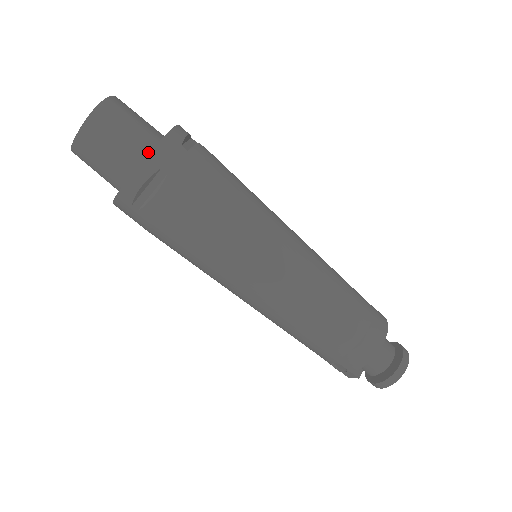
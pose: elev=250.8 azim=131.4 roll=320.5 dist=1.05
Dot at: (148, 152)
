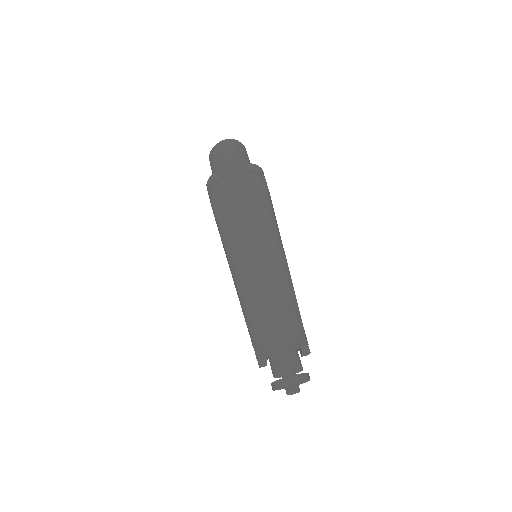
Dot at: occluded
